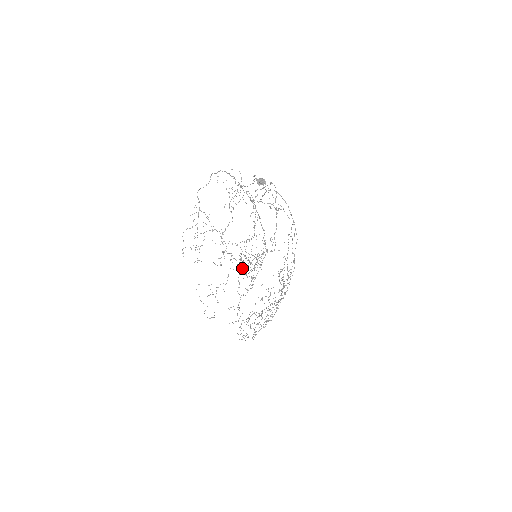
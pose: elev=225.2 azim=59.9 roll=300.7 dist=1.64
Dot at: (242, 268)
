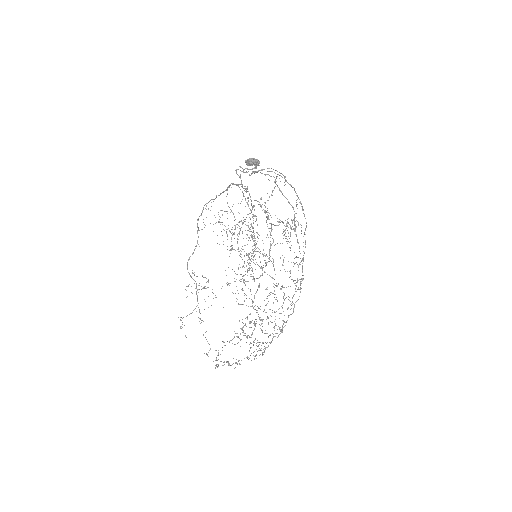
Dot at: occluded
